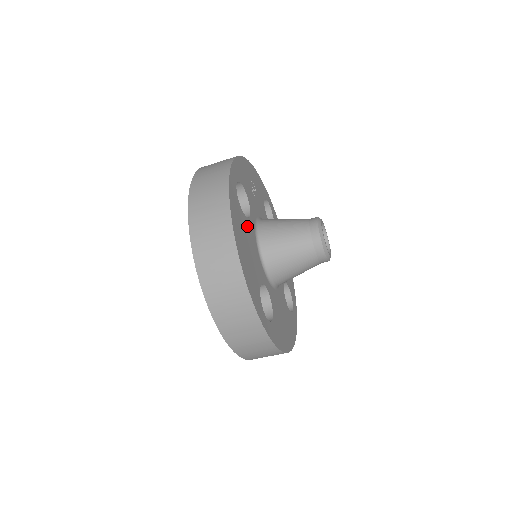
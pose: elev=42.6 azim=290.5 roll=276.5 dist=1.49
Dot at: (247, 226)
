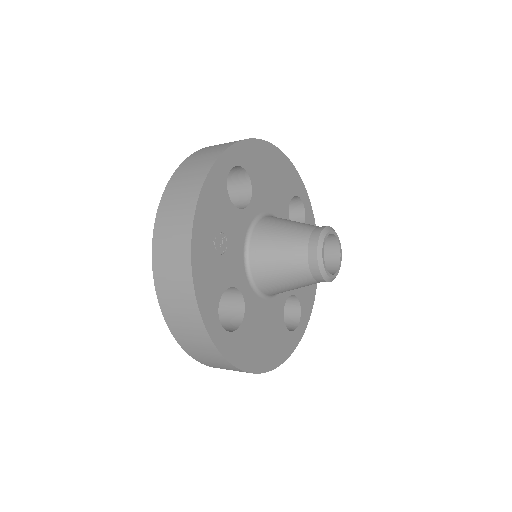
Dot at: (250, 319)
